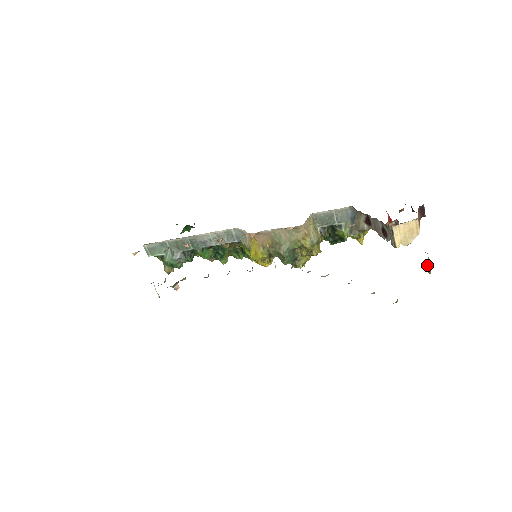
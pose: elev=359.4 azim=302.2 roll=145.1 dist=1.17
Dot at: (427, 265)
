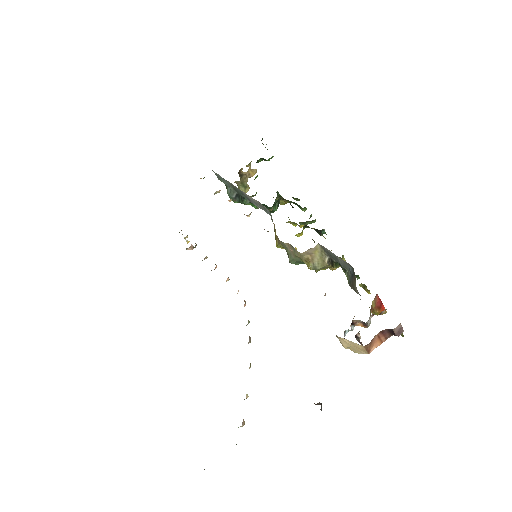
Dot at: (318, 404)
